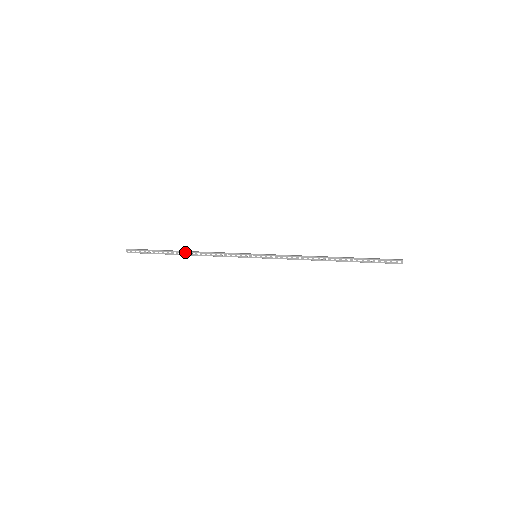
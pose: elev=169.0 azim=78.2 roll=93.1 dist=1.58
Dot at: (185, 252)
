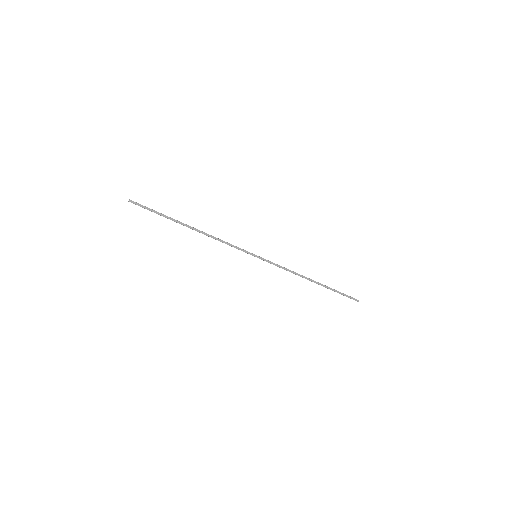
Dot at: (192, 227)
